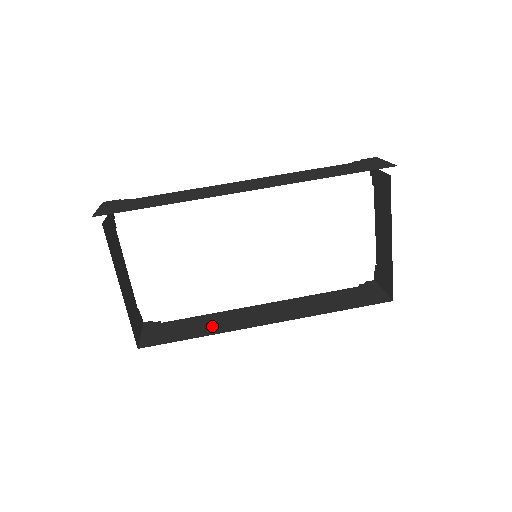
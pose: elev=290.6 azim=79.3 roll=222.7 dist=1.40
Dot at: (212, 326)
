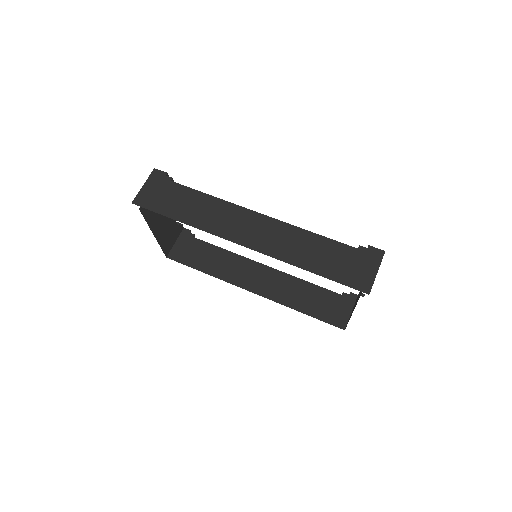
Dot at: (219, 267)
